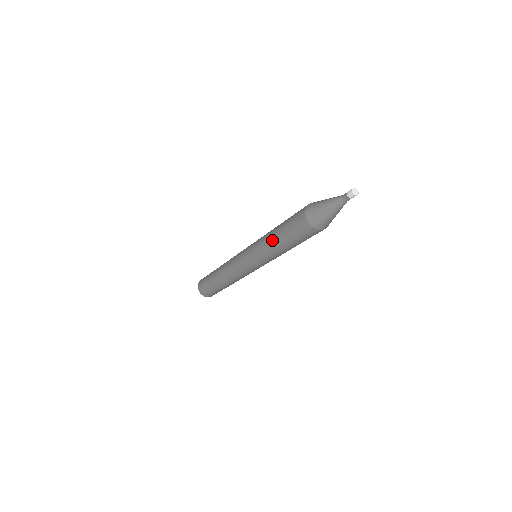
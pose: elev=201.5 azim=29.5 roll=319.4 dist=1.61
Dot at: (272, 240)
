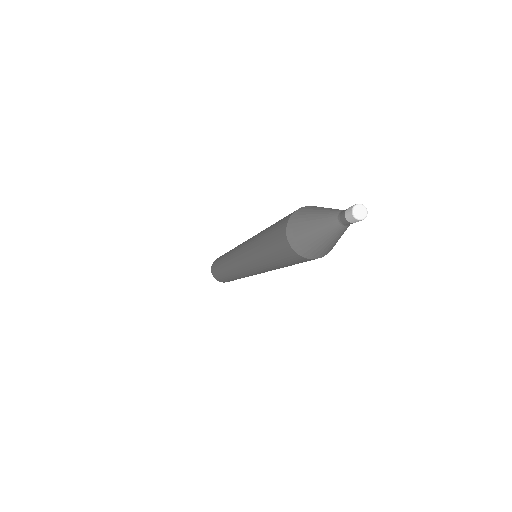
Dot at: (260, 258)
